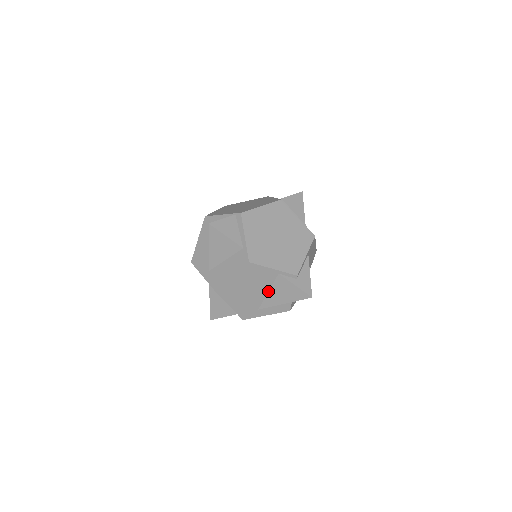
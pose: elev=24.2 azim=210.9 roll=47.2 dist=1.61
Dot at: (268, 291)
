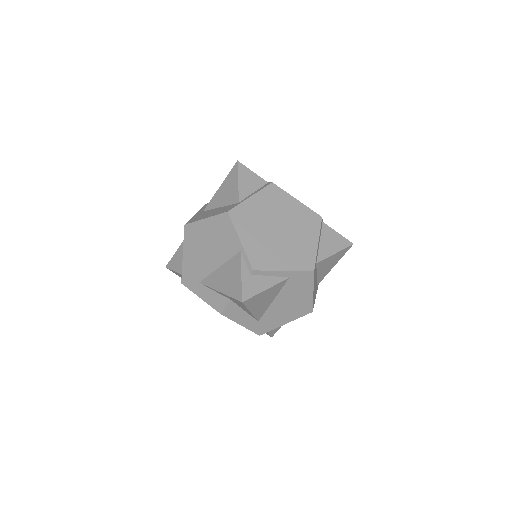
Dot at: (220, 266)
